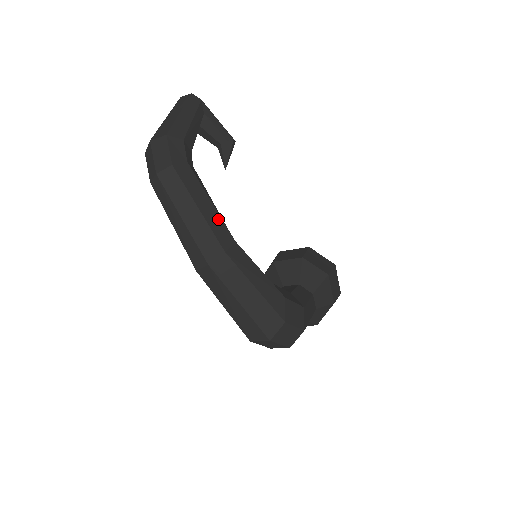
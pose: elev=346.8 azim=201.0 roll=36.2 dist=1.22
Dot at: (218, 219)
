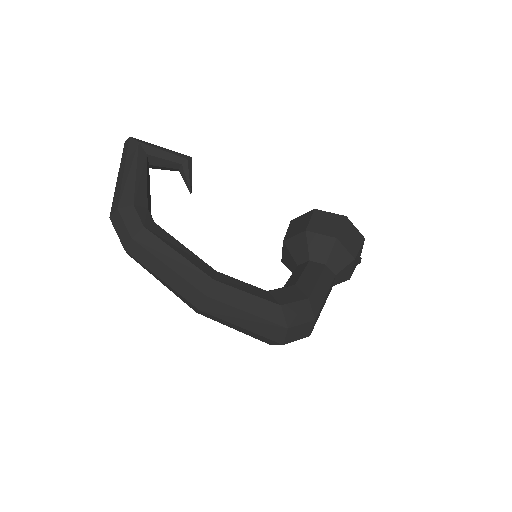
Dot at: (190, 267)
